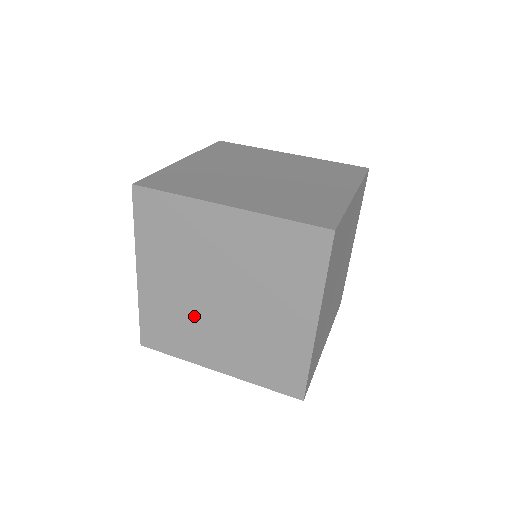
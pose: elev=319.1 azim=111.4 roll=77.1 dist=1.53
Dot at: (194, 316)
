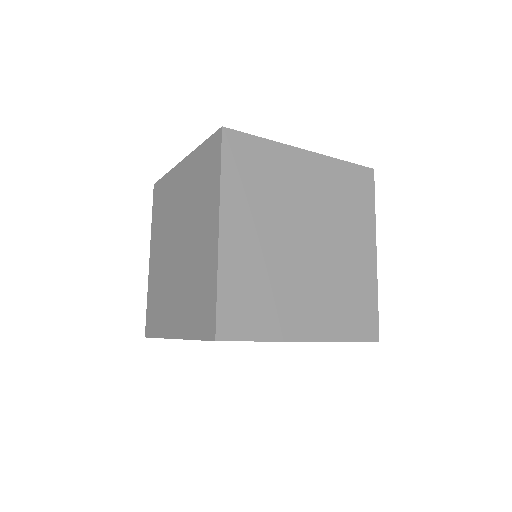
Dot at: (282, 272)
